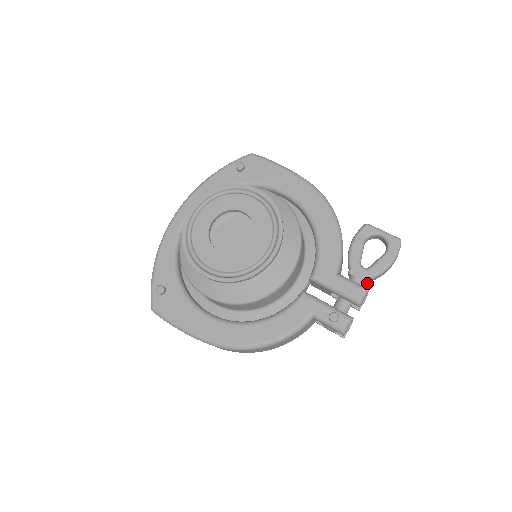
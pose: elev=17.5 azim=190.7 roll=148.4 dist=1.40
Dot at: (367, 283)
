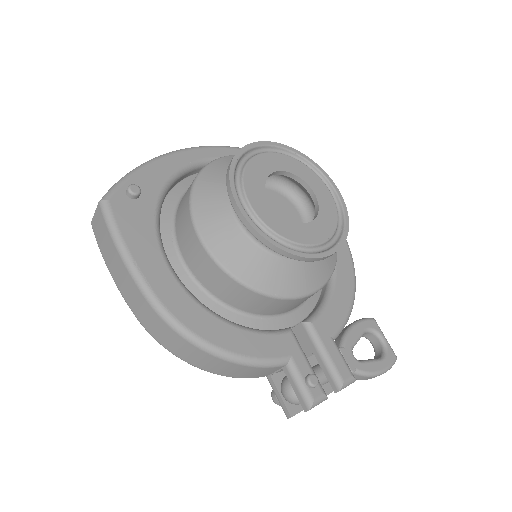
Dot at: occluded
